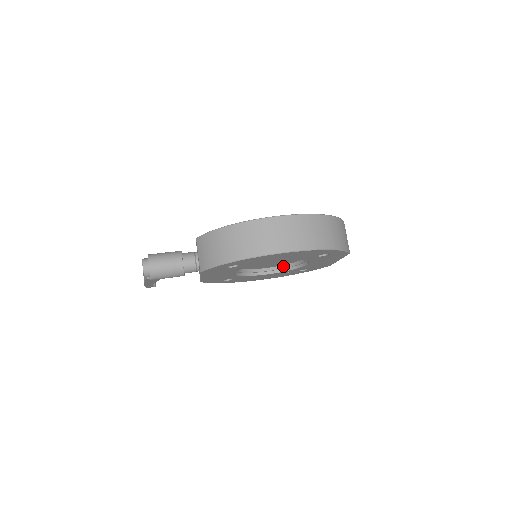
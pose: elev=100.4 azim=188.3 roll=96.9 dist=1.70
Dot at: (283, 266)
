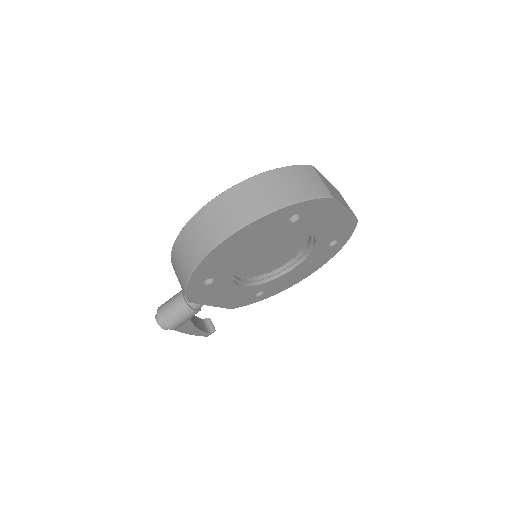
Dot at: (304, 250)
